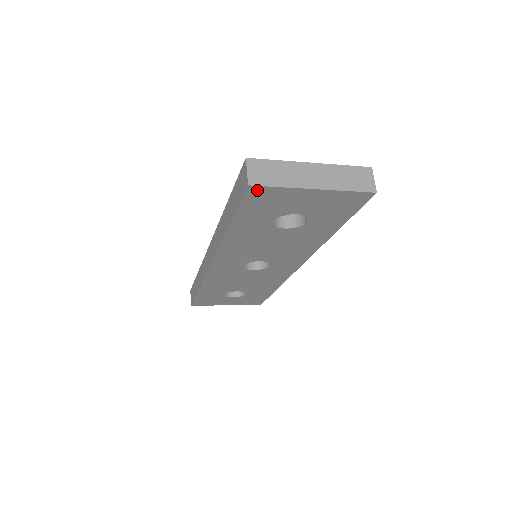
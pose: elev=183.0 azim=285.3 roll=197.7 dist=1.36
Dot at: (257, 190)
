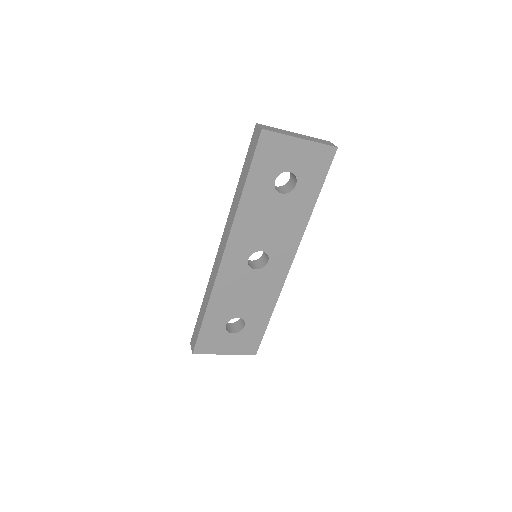
Dot at: (267, 136)
